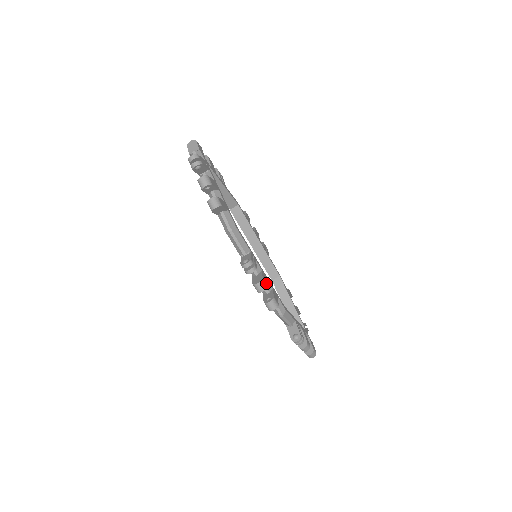
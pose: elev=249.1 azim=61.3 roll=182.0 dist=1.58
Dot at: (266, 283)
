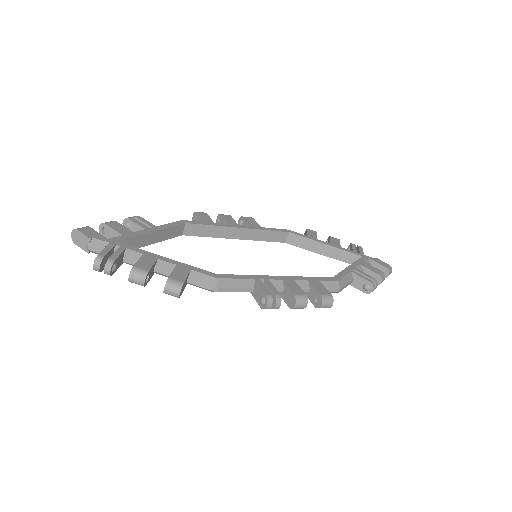
Dot at: (301, 292)
